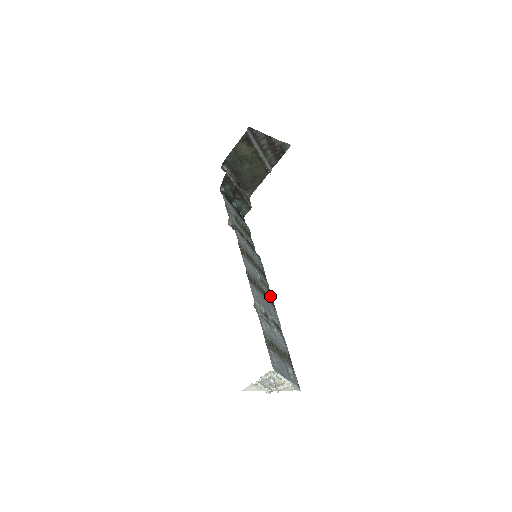
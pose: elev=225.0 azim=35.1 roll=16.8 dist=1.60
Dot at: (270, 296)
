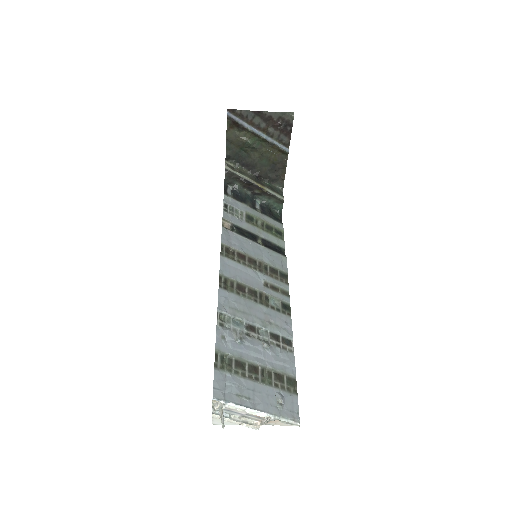
Dot at: (284, 302)
